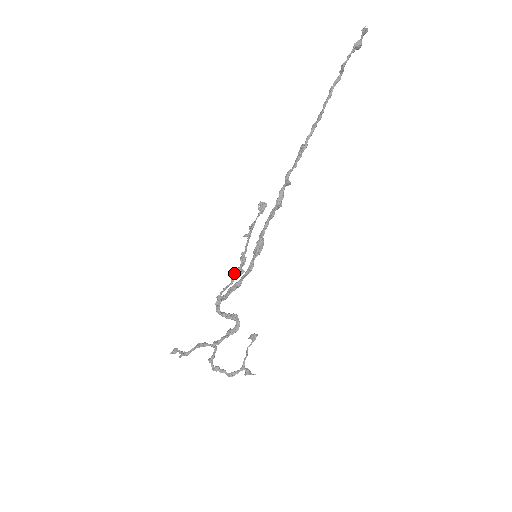
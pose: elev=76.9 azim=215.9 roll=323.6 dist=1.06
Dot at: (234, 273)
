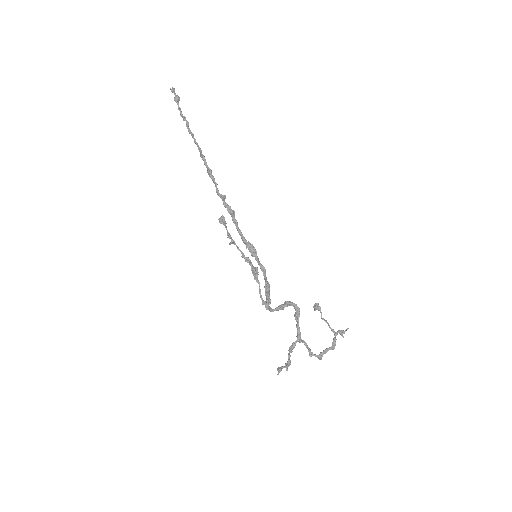
Dot at: (253, 275)
